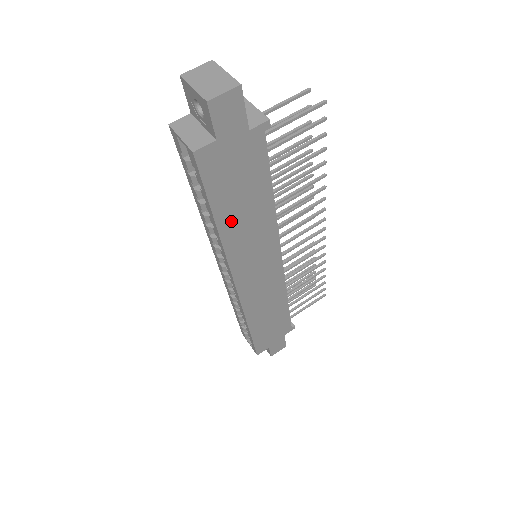
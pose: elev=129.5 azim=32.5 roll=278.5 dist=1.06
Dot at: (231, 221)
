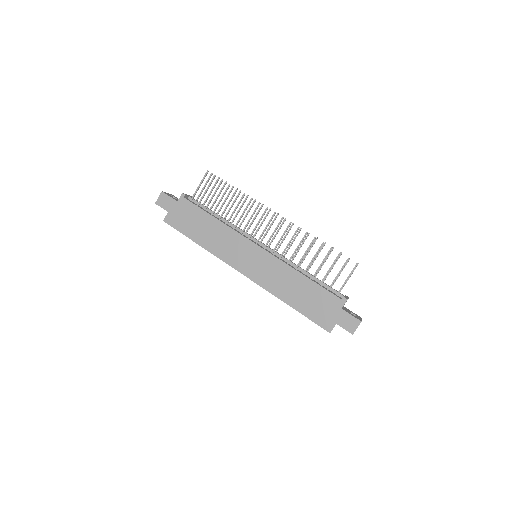
Dot at: (203, 239)
